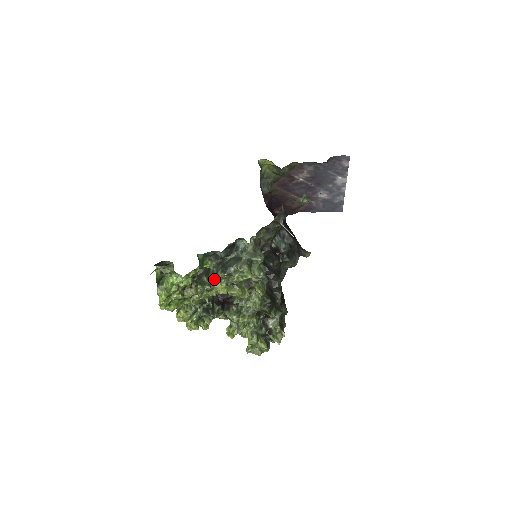
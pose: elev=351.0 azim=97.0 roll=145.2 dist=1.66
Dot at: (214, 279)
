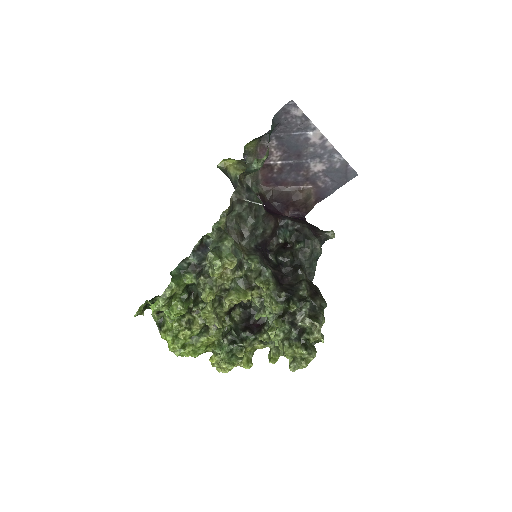
Dot at: (201, 292)
